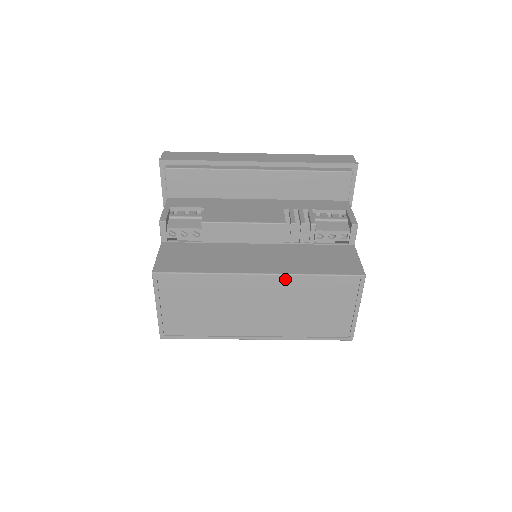
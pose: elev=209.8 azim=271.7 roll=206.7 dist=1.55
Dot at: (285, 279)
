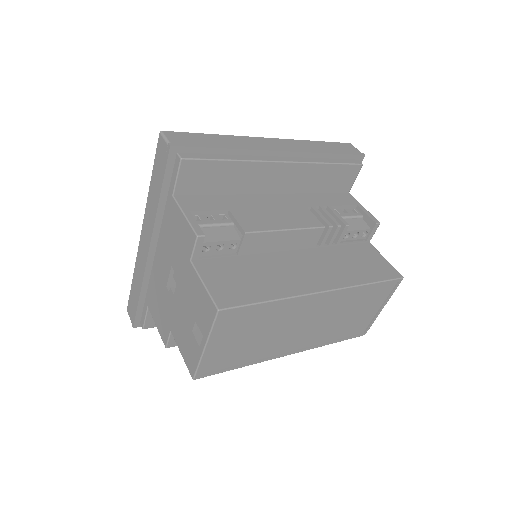
Dot at: (342, 292)
